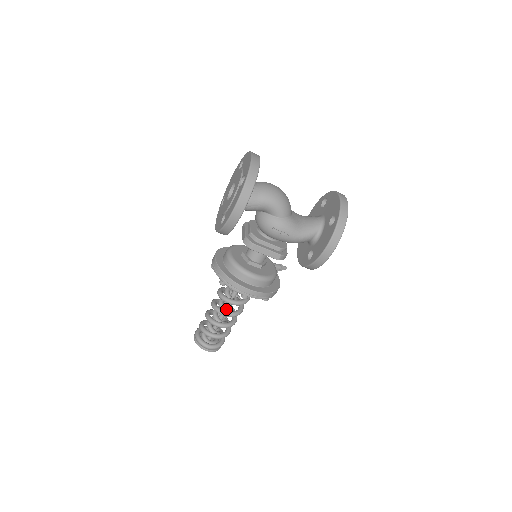
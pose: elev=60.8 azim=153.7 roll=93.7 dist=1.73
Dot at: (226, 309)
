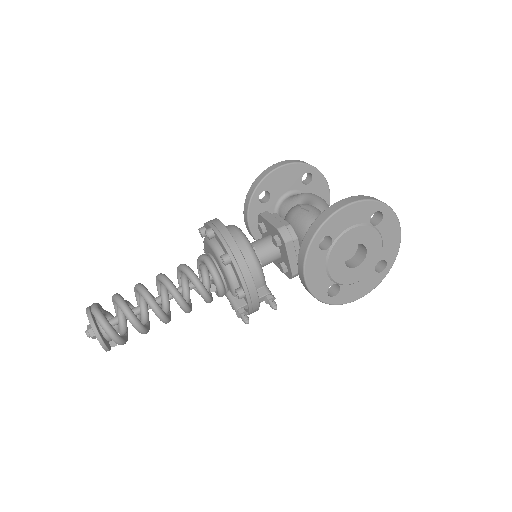
Dot at: occluded
